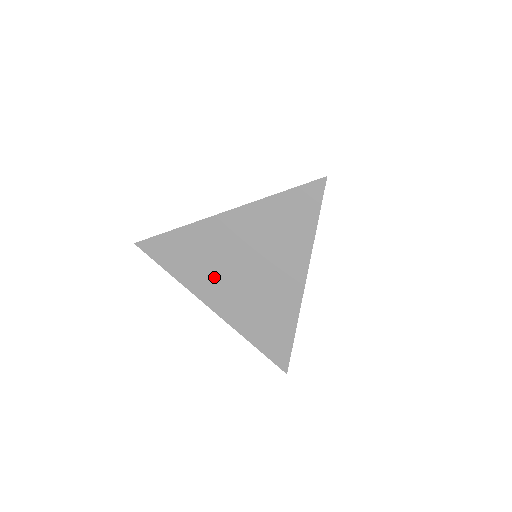
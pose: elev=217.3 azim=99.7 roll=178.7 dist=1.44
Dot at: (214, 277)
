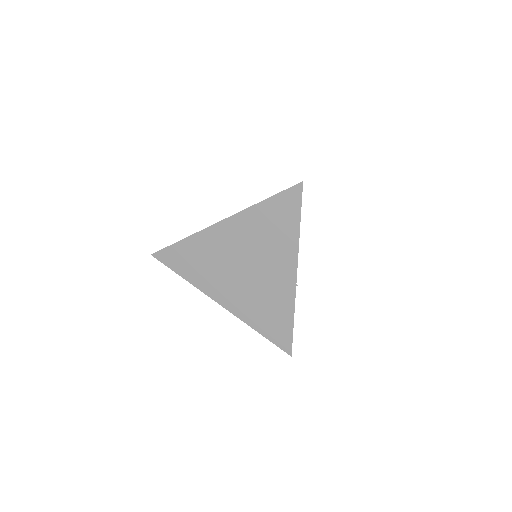
Dot at: (220, 277)
